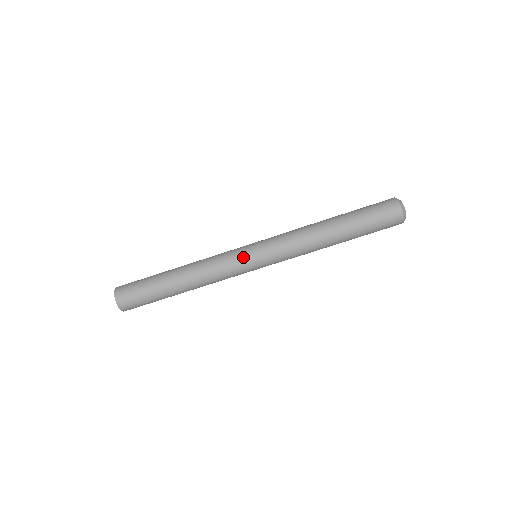
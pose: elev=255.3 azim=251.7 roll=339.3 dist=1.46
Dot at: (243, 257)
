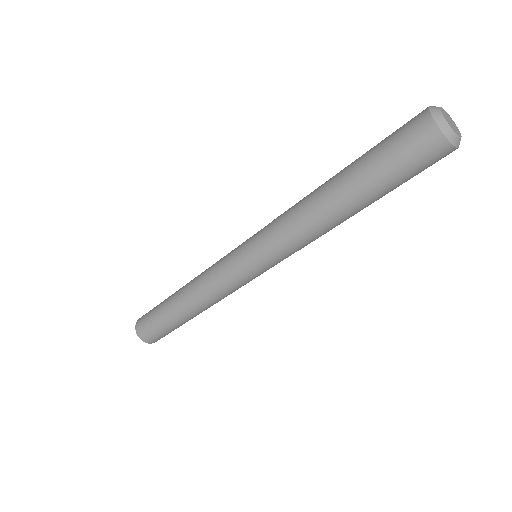
Dot at: (245, 278)
